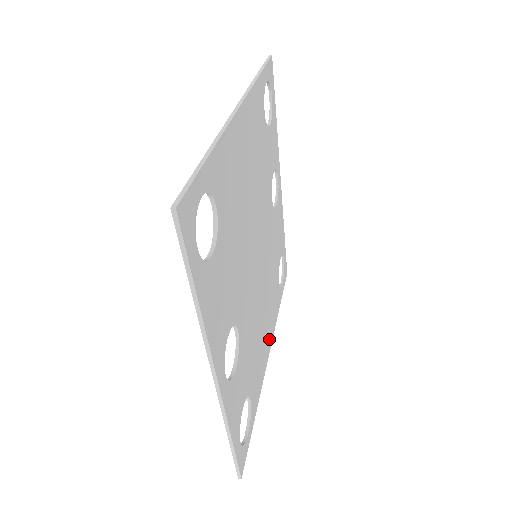
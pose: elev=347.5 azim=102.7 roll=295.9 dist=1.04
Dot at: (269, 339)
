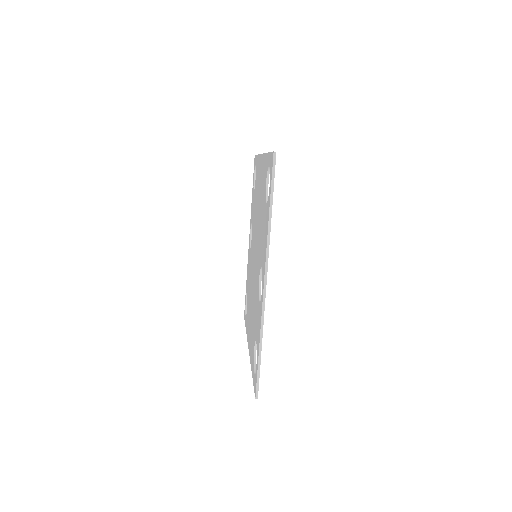
Dot at: occluded
